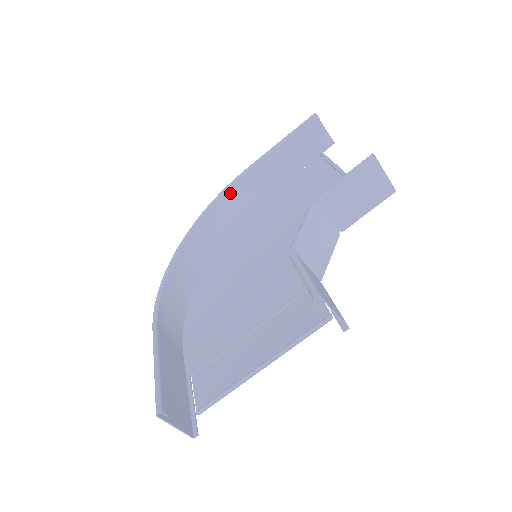
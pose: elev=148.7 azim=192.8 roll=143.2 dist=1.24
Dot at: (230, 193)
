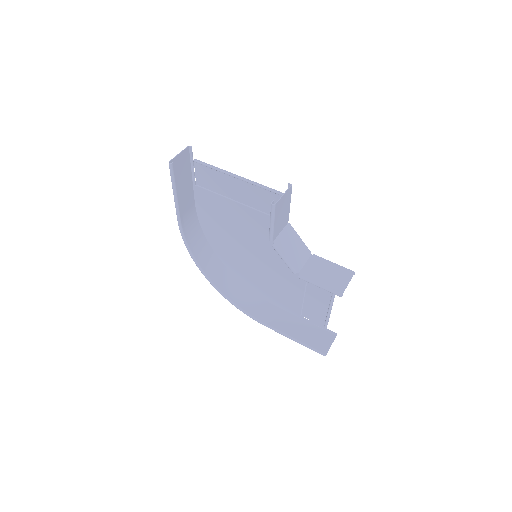
Dot at: (186, 234)
